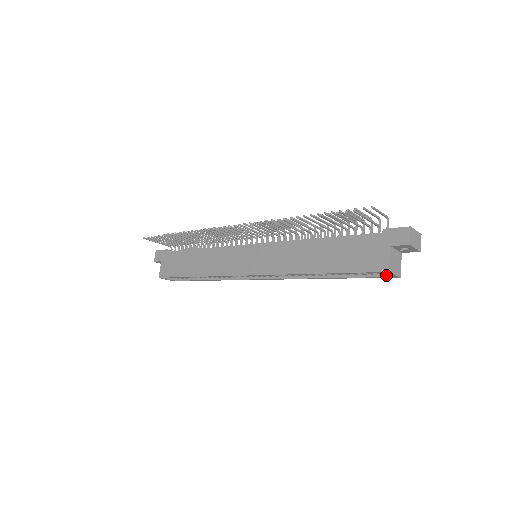
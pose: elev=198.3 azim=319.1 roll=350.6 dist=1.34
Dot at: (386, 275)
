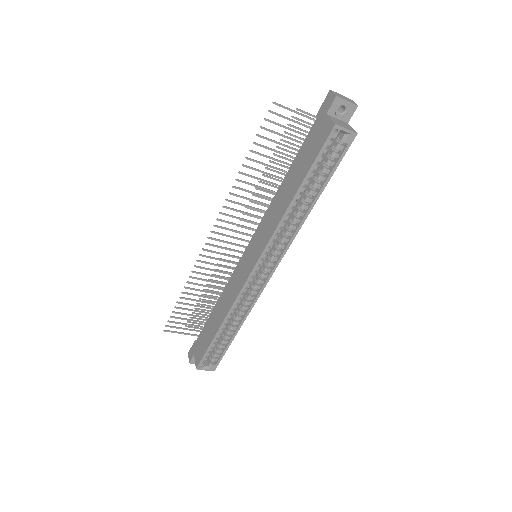
Dot at: (344, 140)
